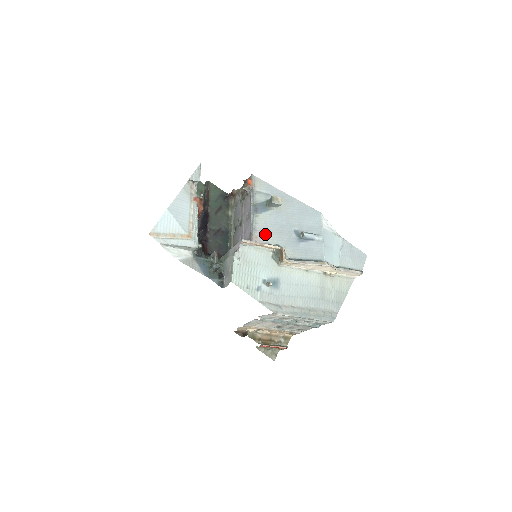
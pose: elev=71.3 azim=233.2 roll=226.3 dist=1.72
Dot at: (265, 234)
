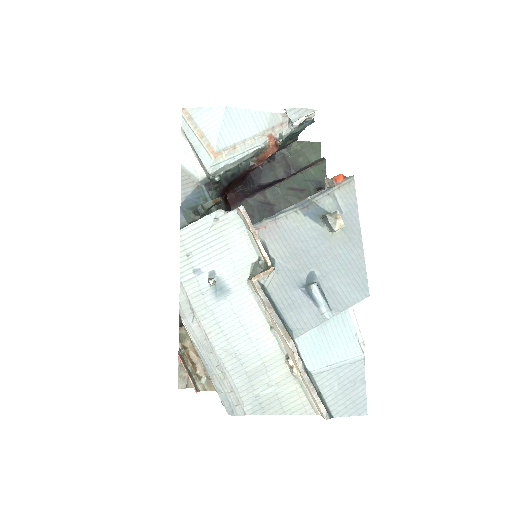
Dot at: (278, 236)
